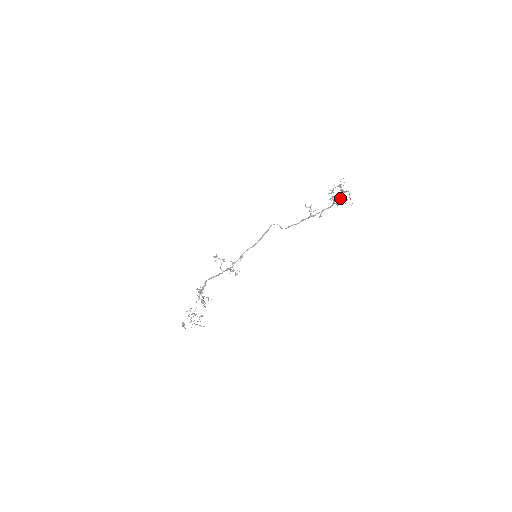
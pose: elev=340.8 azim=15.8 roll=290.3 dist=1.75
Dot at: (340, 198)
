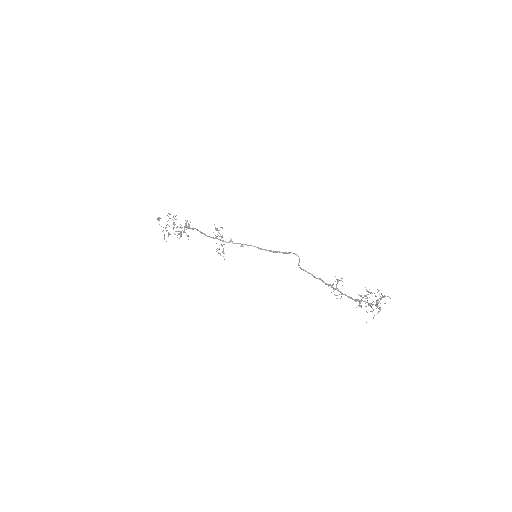
Dot at: (368, 305)
